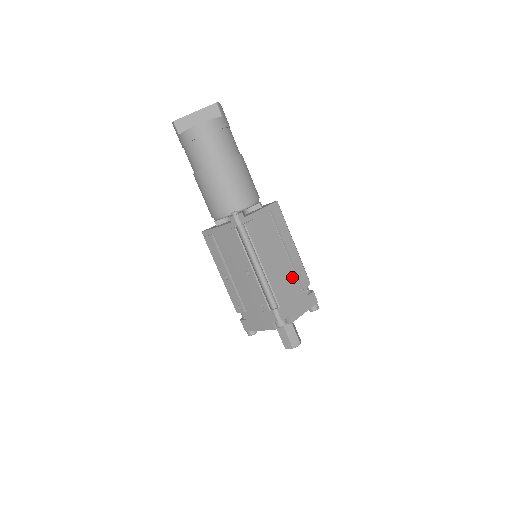
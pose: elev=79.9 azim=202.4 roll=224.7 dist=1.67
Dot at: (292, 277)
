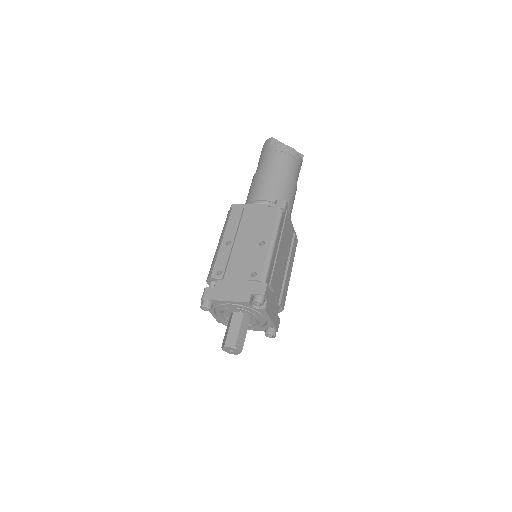
Dot at: (280, 286)
